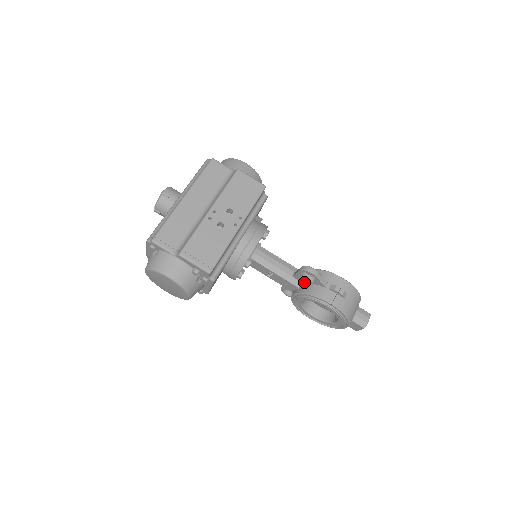
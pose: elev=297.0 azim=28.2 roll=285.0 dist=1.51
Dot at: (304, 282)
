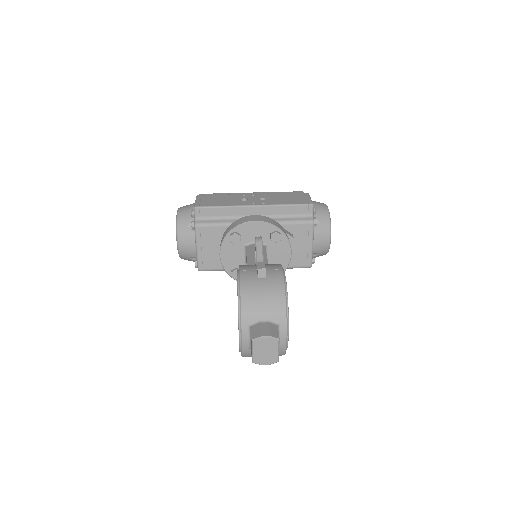
Dot at: occluded
